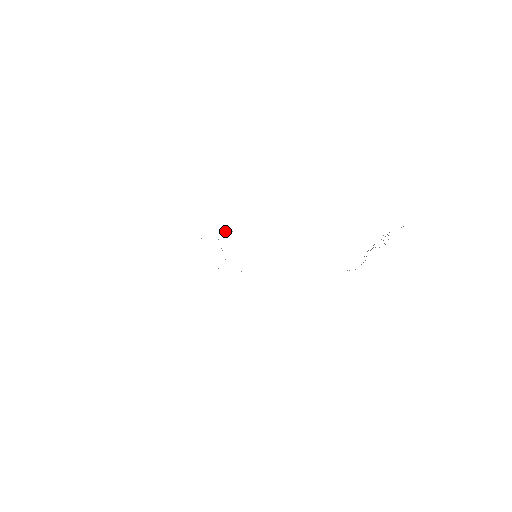
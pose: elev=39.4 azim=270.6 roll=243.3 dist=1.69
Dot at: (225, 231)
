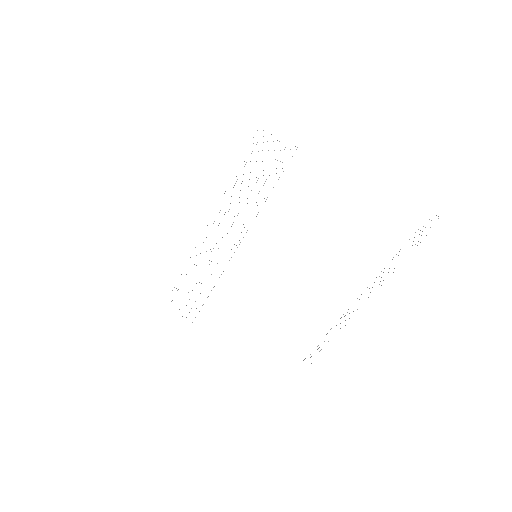
Dot at: occluded
